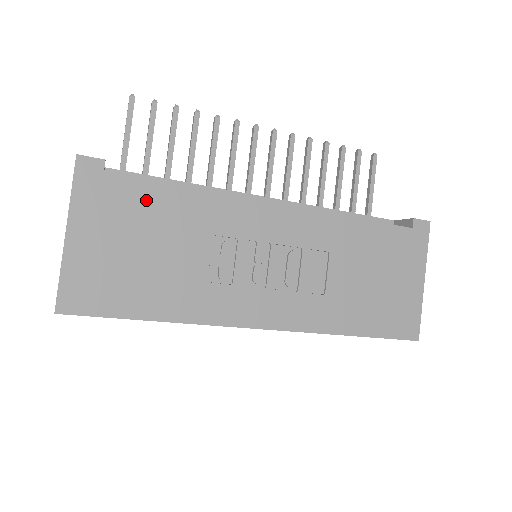
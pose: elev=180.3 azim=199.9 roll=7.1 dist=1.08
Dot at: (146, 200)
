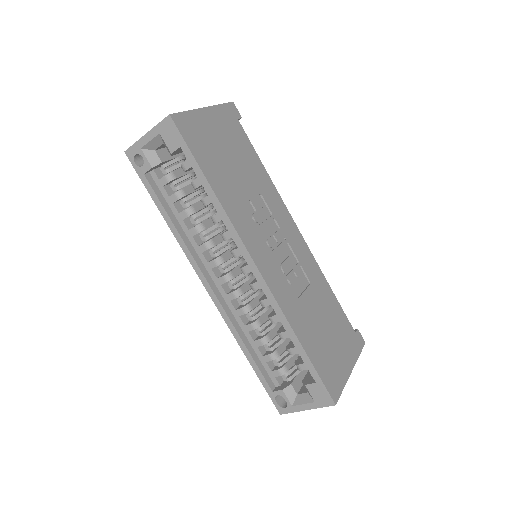
Dot at: (246, 148)
